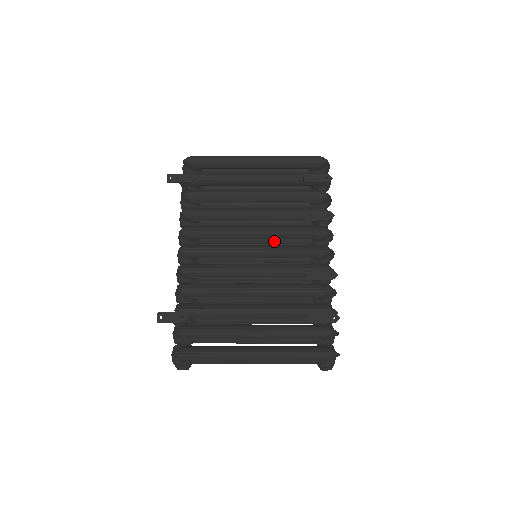
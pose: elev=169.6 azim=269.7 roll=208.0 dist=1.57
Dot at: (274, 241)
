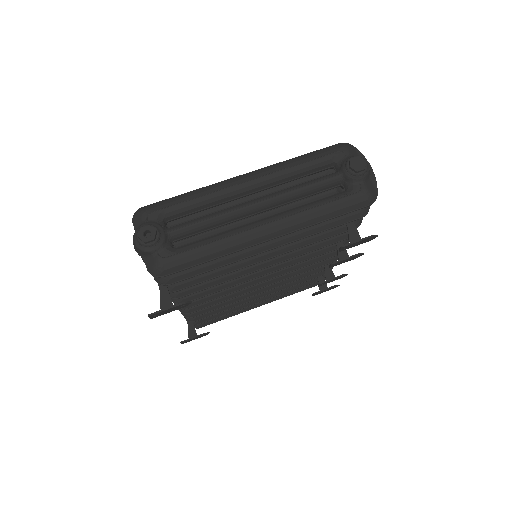
Dot at: occluded
